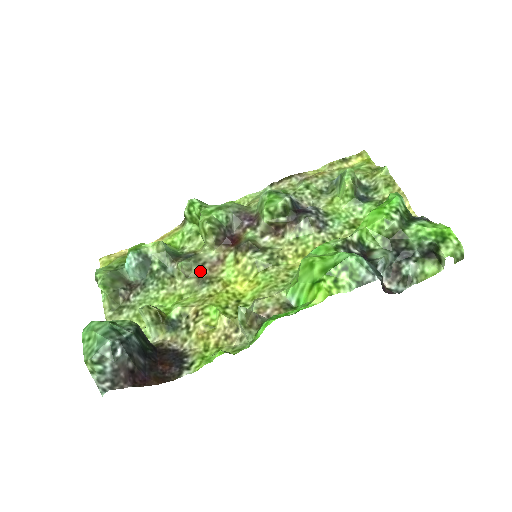
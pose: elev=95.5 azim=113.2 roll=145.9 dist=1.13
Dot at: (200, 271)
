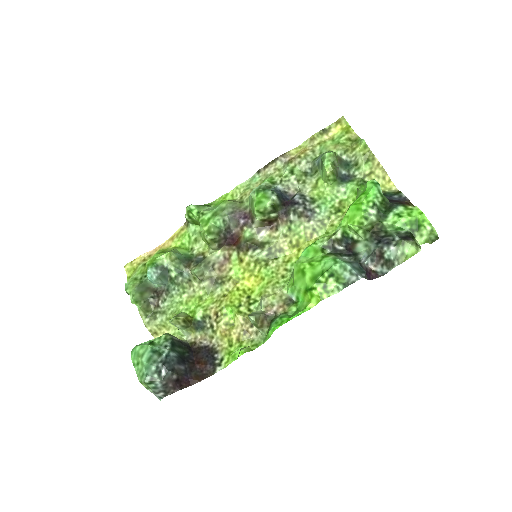
Dot at: (211, 273)
